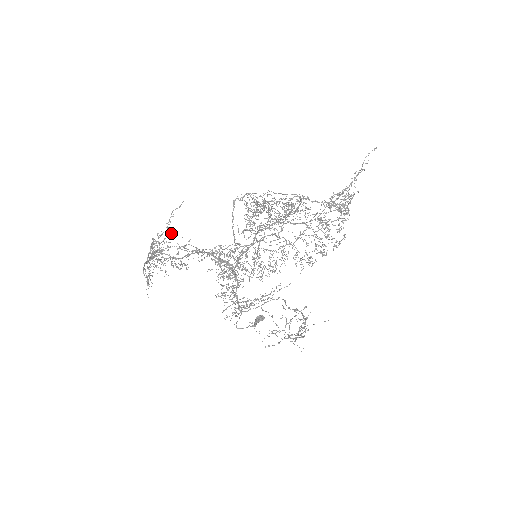
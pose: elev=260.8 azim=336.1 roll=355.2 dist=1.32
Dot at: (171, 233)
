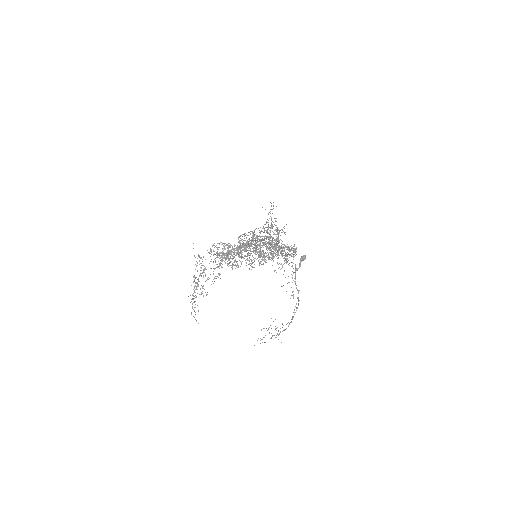
Dot at: occluded
